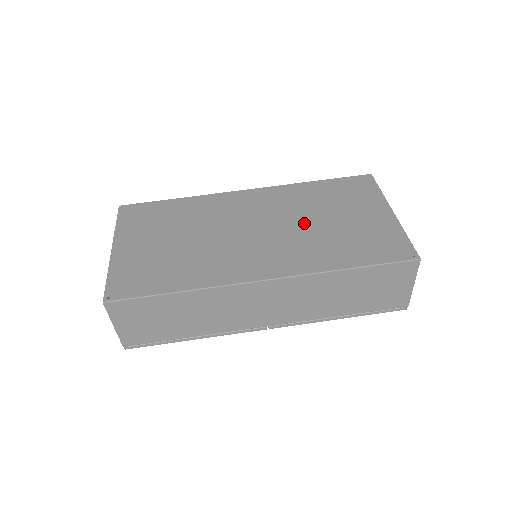
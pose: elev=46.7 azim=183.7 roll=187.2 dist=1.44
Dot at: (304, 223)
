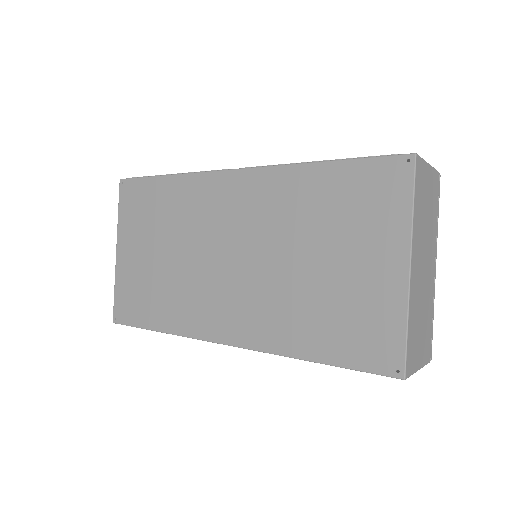
Dot at: (283, 260)
